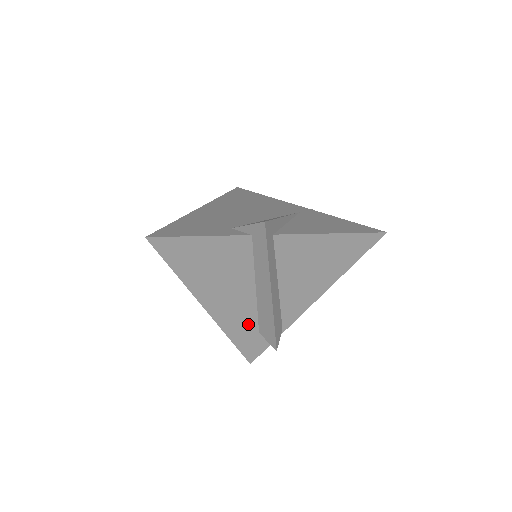
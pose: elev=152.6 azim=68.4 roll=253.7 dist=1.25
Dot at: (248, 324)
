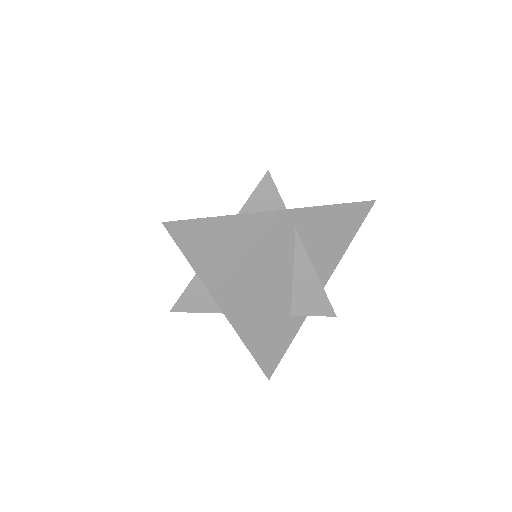
Dot at: occluded
